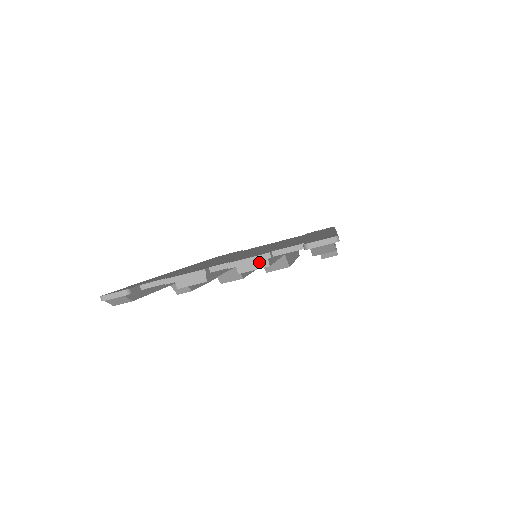
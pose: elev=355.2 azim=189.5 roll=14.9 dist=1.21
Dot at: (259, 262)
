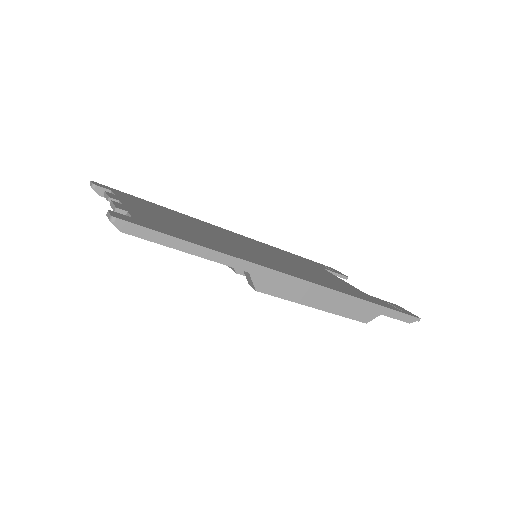
Dot at: occluded
